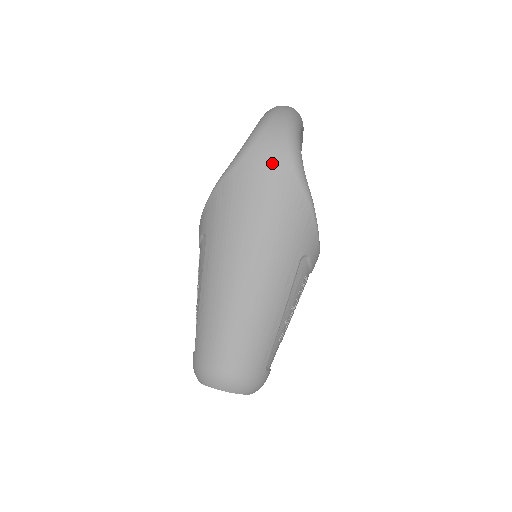
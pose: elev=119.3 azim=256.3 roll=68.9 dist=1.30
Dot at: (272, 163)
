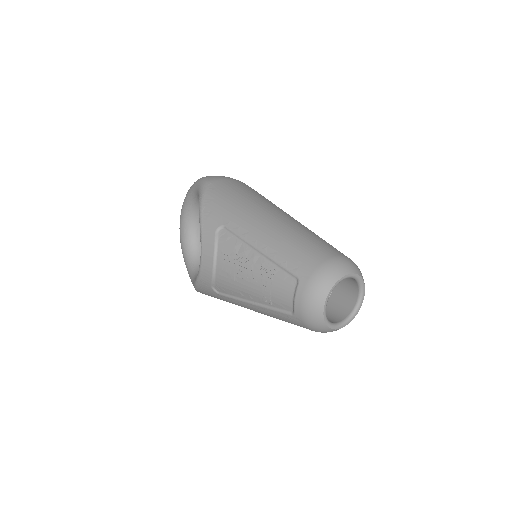
Dot at: (228, 178)
